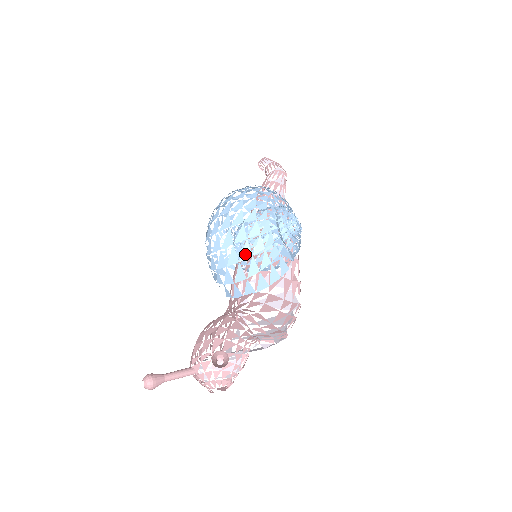
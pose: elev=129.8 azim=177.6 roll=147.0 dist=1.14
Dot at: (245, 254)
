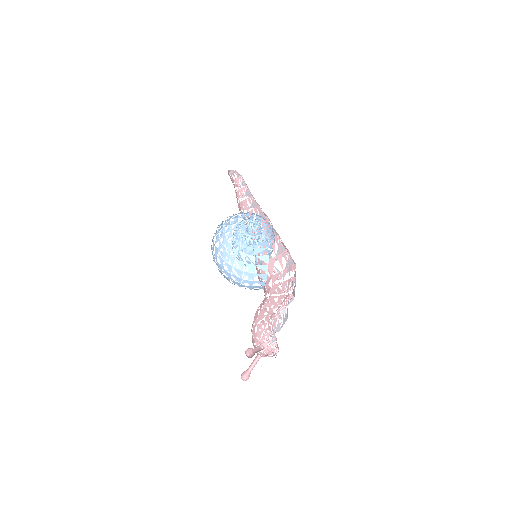
Dot at: (240, 274)
